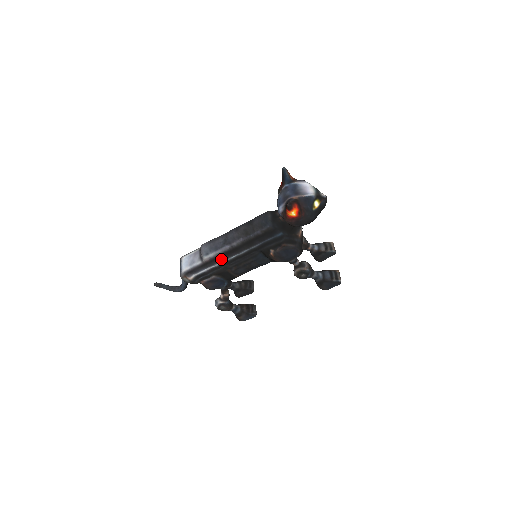
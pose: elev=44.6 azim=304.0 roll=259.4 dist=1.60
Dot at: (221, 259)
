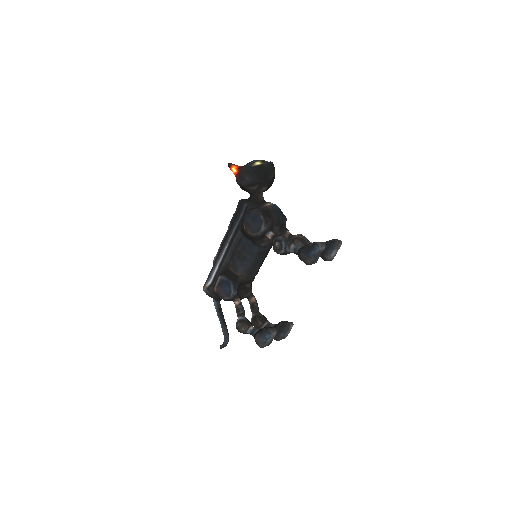
Dot at: (220, 254)
